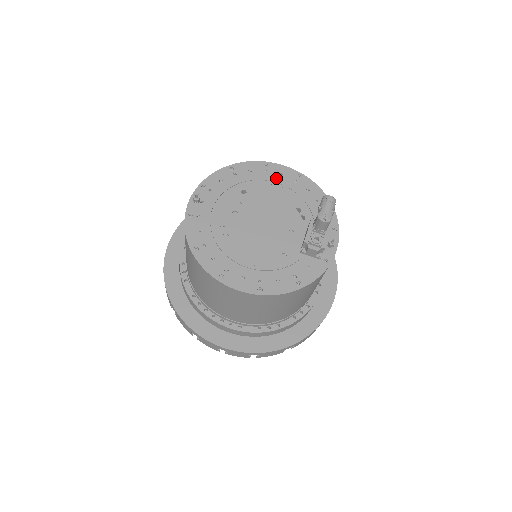
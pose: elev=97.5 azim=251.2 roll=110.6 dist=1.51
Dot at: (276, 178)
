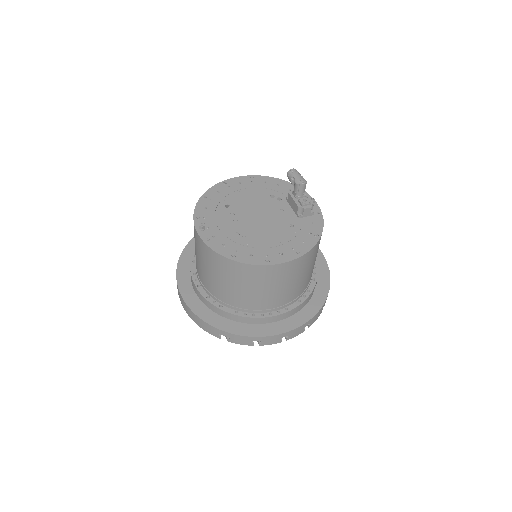
Dot at: (239, 187)
